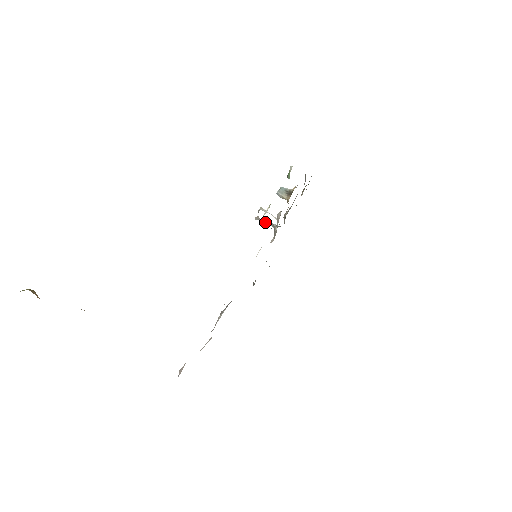
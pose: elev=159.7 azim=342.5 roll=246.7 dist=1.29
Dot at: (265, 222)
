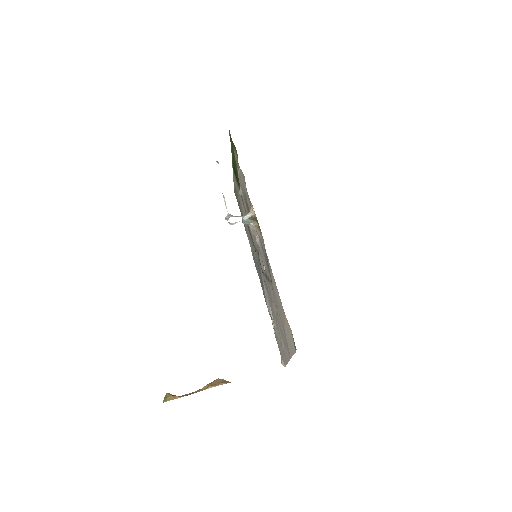
Dot at: occluded
